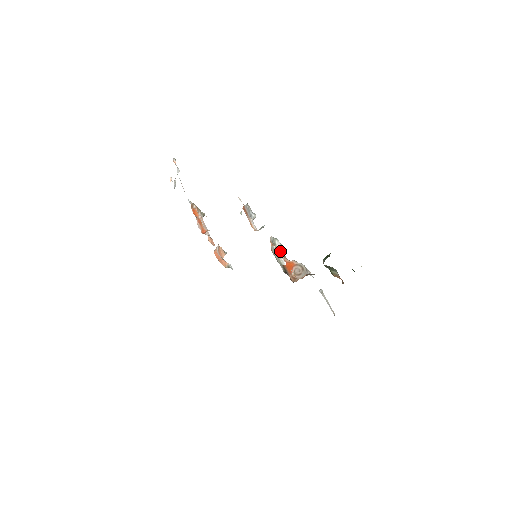
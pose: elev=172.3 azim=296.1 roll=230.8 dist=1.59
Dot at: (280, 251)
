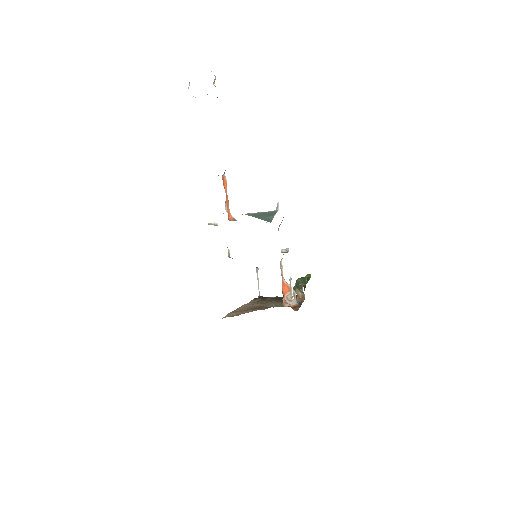
Dot at: (282, 269)
